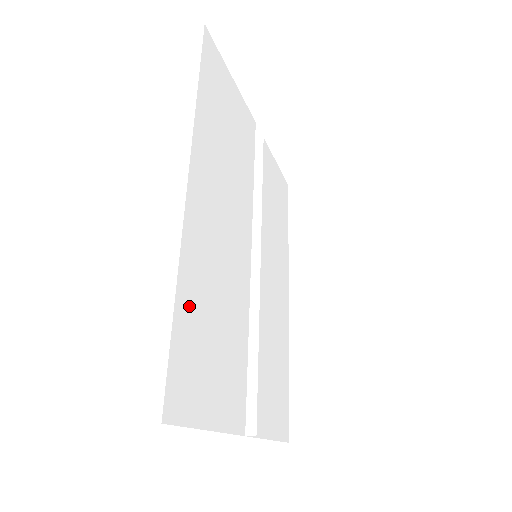
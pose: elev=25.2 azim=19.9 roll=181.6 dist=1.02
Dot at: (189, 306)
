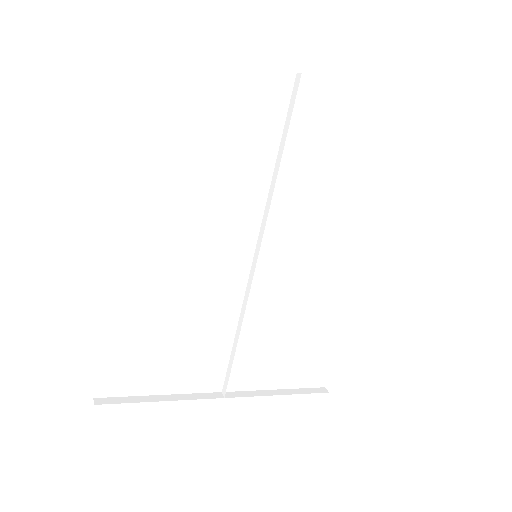
Dot at: (124, 330)
